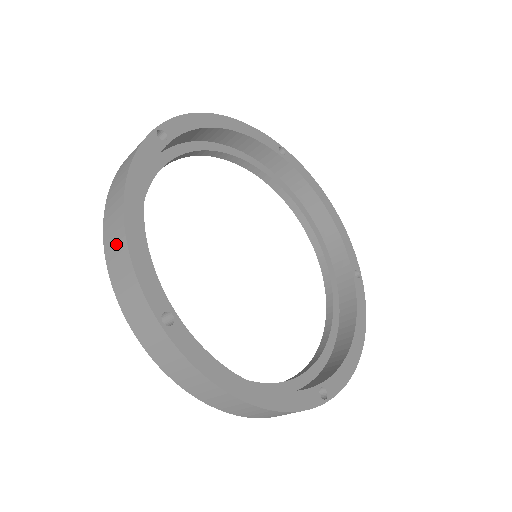
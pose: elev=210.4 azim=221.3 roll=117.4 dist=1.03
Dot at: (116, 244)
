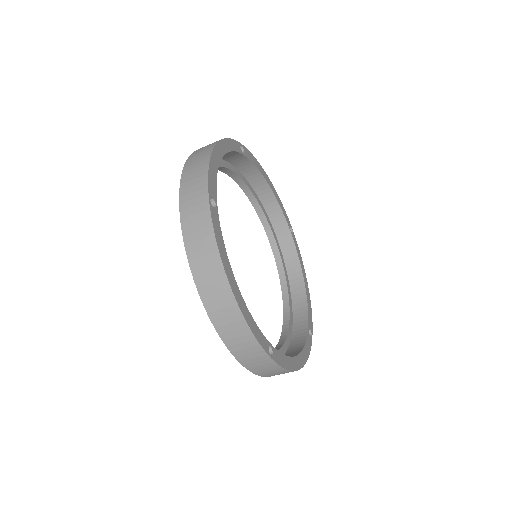
Dot at: (228, 316)
